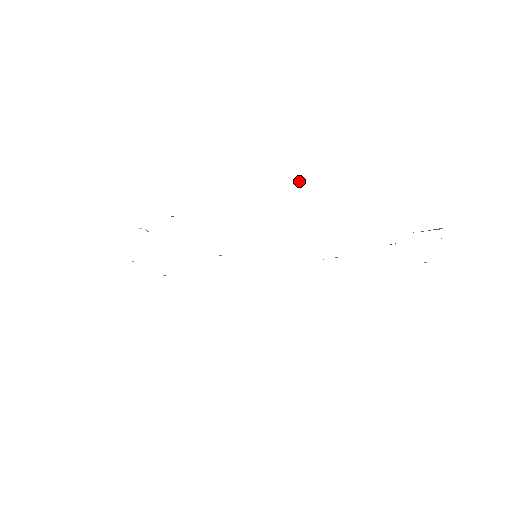
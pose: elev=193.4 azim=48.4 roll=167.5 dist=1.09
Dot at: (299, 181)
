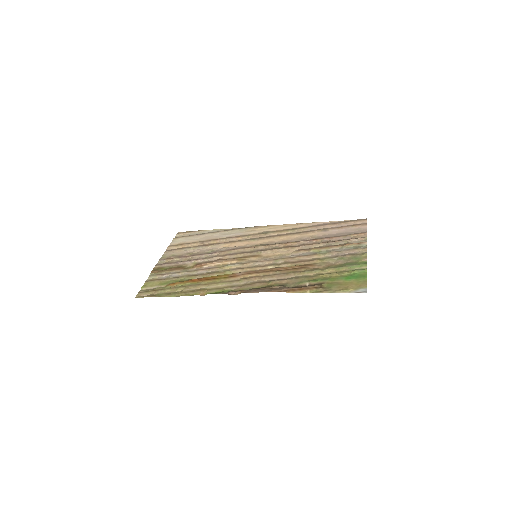
Dot at: (325, 289)
